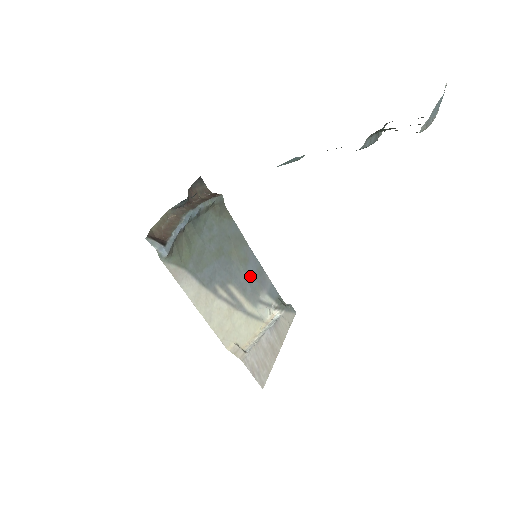
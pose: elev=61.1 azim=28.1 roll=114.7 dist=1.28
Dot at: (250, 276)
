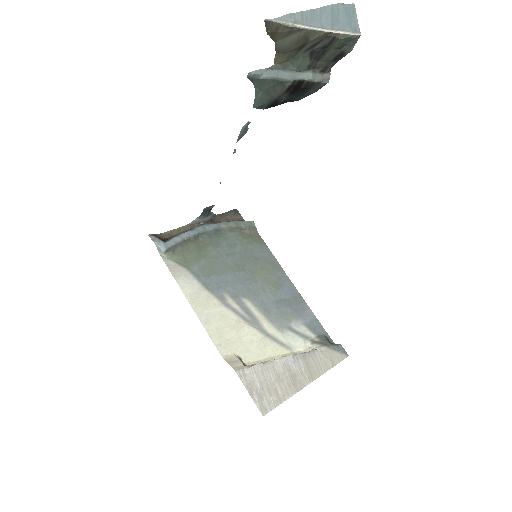
Dot at: (280, 300)
